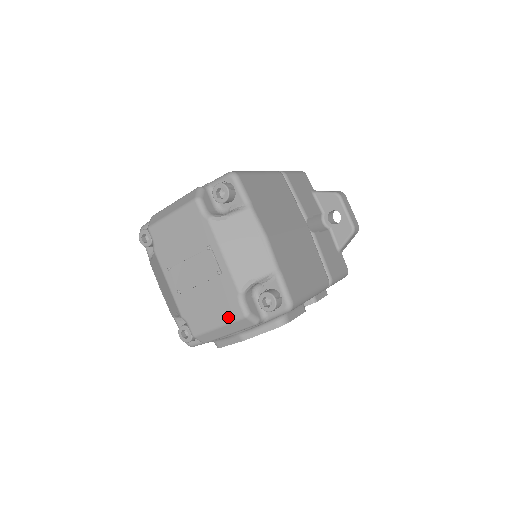
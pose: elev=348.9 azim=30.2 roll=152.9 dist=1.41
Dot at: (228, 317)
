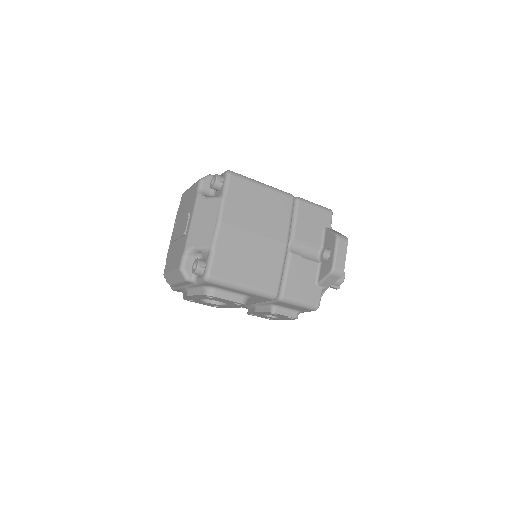
Dot at: (175, 266)
